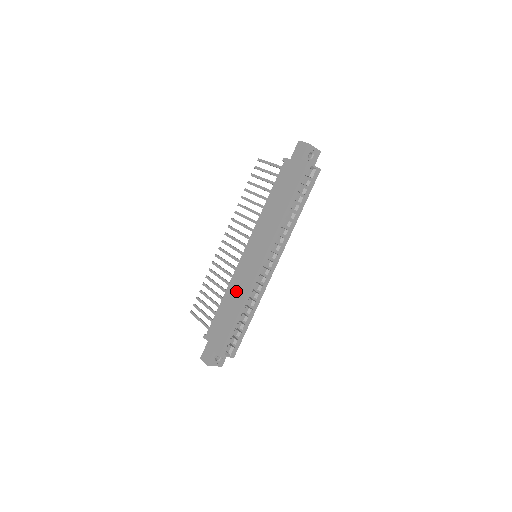
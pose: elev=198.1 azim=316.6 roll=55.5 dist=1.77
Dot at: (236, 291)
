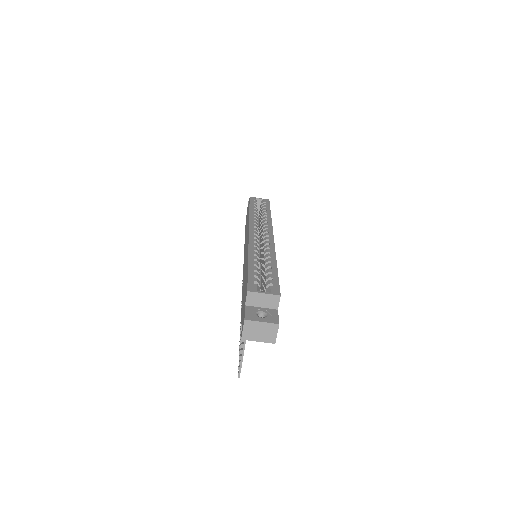
Dot at: (245, 269)
